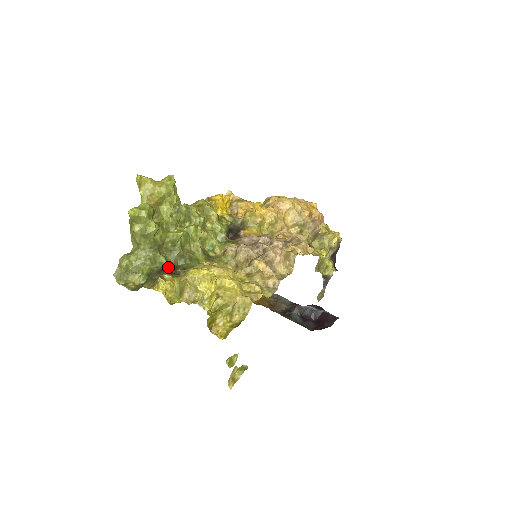
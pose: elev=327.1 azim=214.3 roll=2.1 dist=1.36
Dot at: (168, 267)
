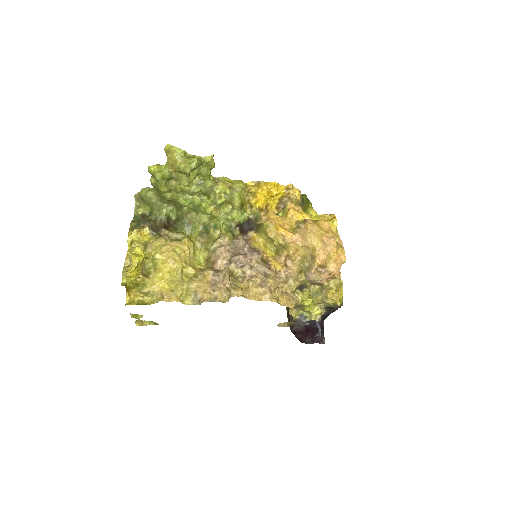
Dot at: (162, 221)
